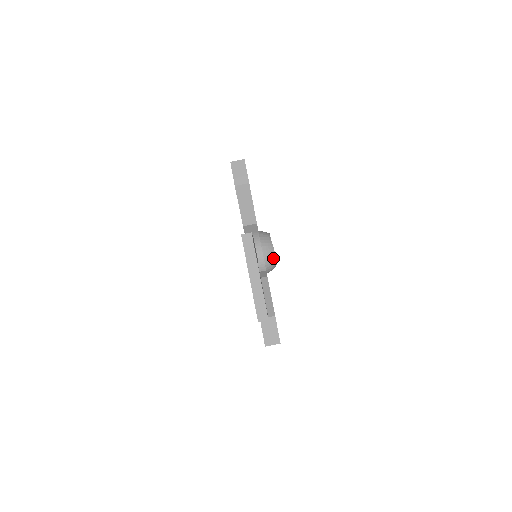
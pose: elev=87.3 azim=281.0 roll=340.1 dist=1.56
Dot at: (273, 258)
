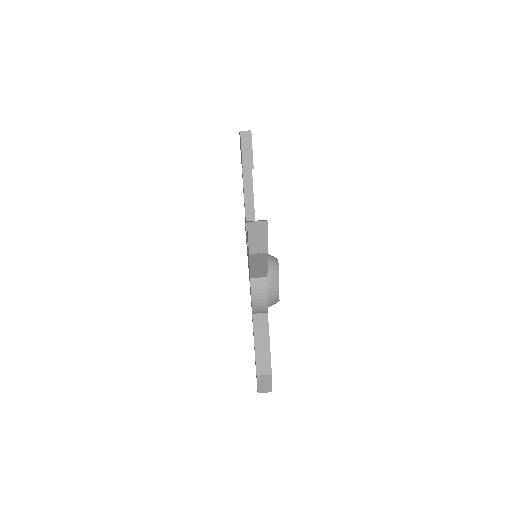
Dot at: (275, 261)
